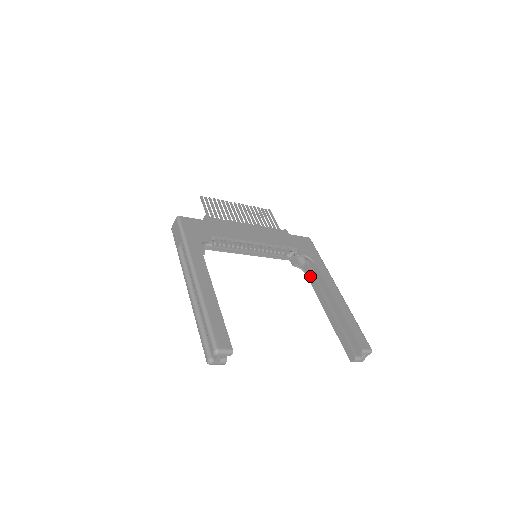
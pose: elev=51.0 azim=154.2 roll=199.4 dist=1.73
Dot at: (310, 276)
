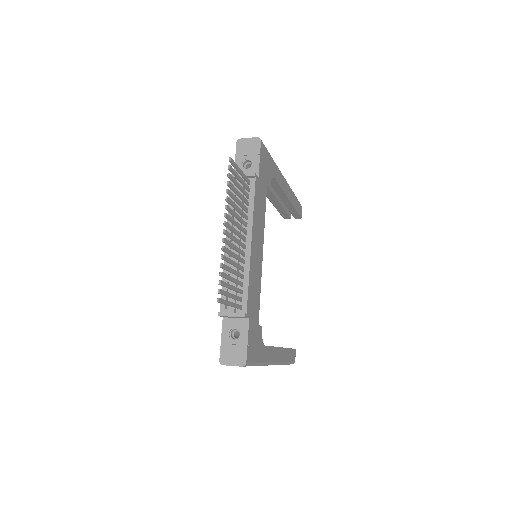
Dot at: occluded
